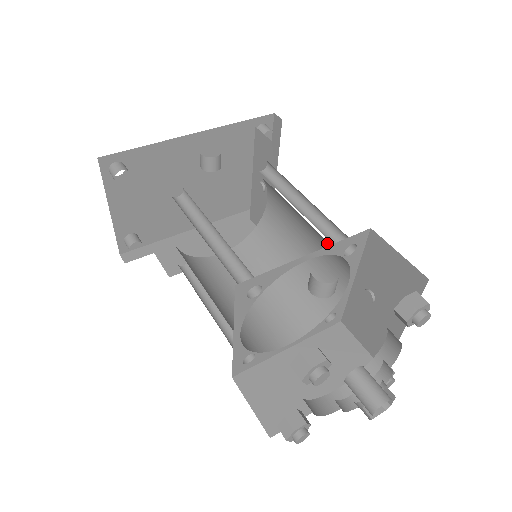
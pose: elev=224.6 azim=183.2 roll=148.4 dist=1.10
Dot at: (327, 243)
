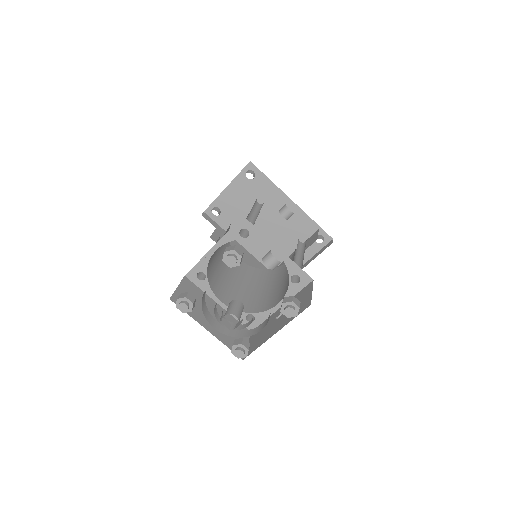
Dot at: occluded
